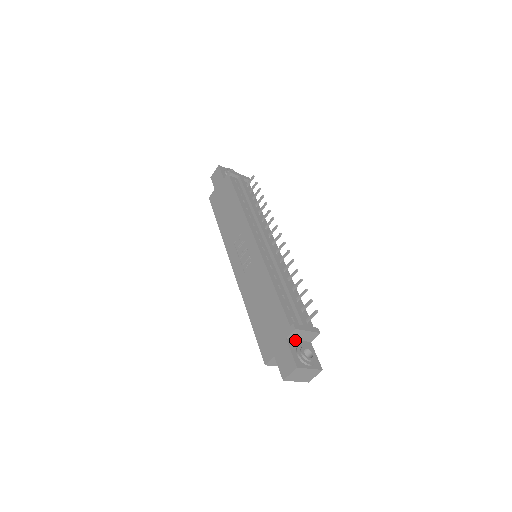
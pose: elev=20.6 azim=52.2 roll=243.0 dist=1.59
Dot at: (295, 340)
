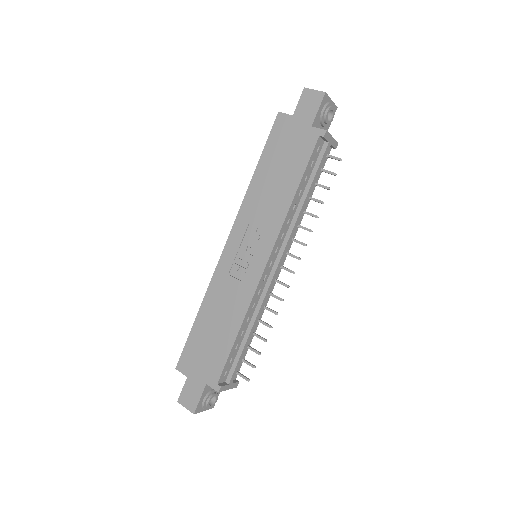
Dot at: occluded
